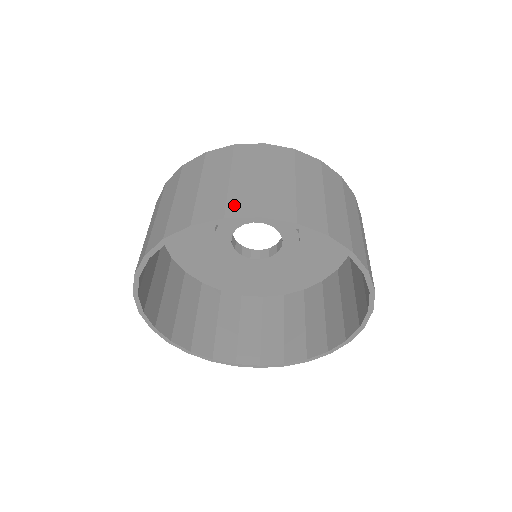
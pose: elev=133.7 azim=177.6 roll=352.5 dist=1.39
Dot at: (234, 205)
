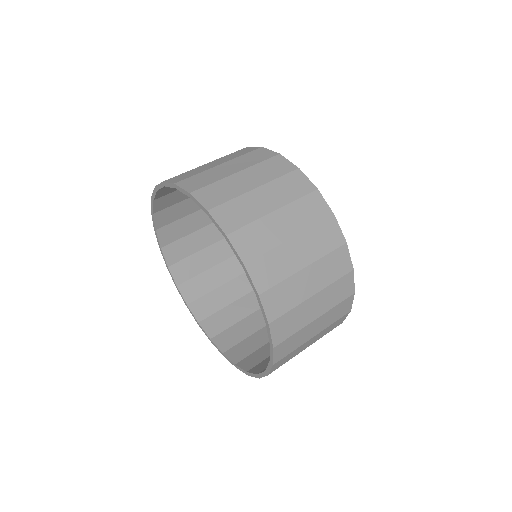
Dot at: occluded
